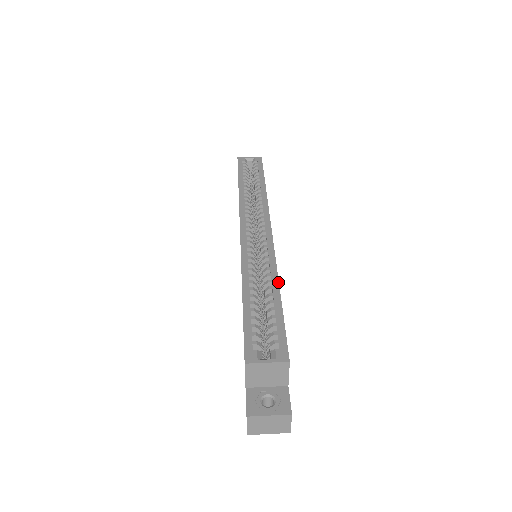
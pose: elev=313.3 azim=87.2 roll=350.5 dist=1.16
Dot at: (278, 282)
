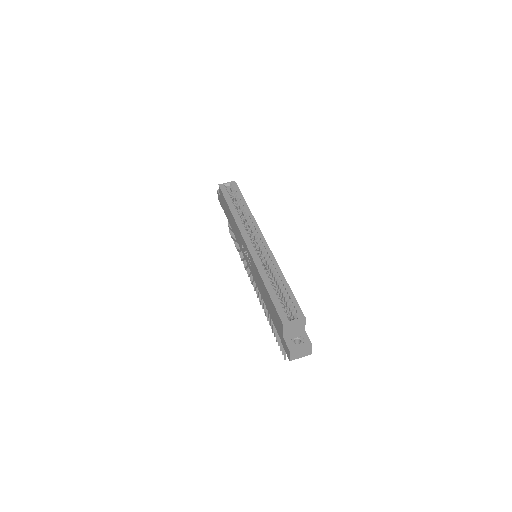
Dot at: (282, 274)
